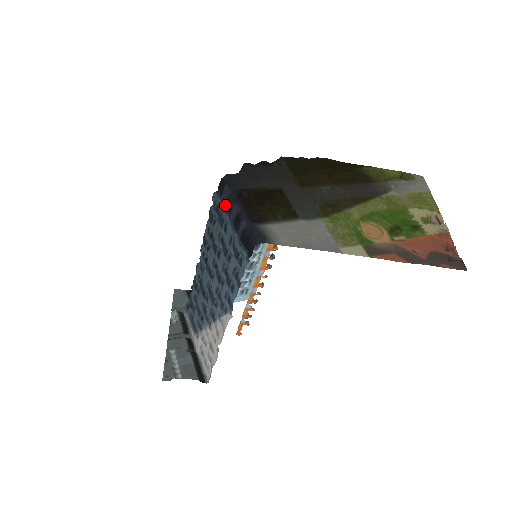
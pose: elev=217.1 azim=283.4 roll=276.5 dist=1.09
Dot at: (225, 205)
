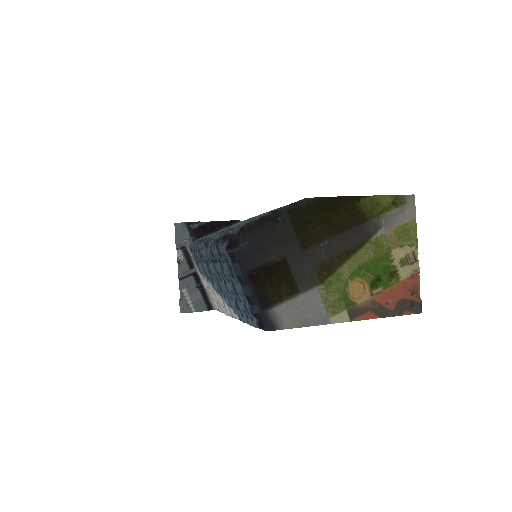
Dot at: (237, 276)
